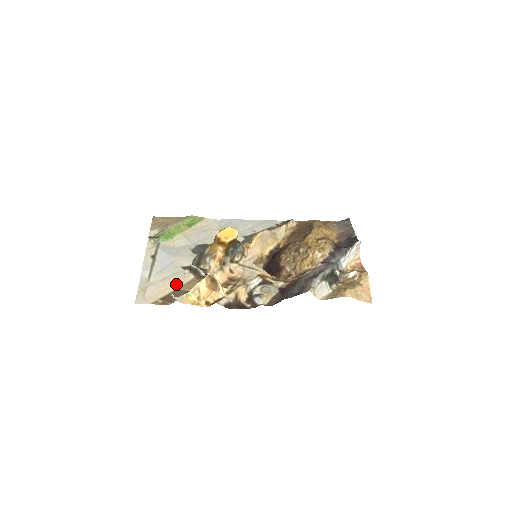
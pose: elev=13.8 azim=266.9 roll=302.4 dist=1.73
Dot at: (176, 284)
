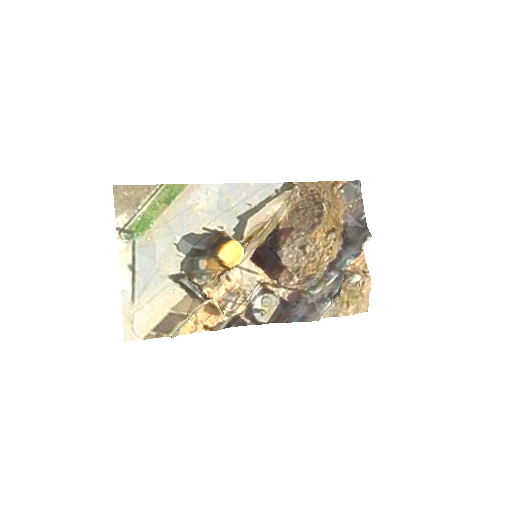
Dot at: (167, 306)
